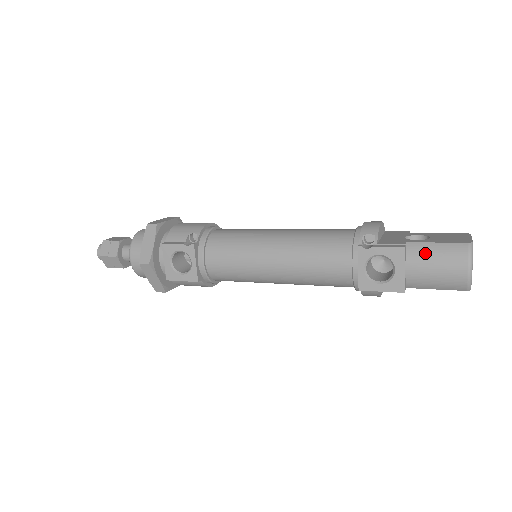
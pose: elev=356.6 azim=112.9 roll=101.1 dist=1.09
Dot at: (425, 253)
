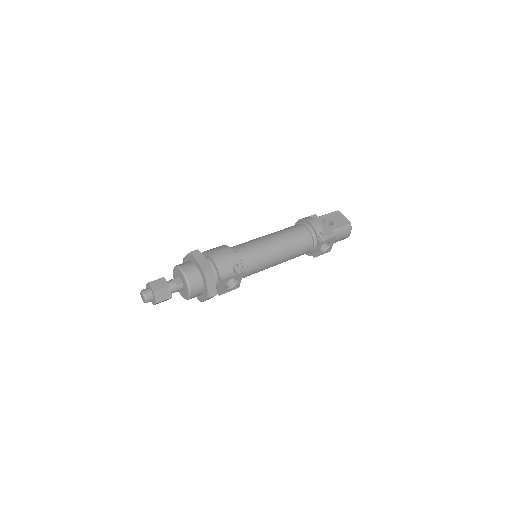
Dot at: (338, 233)
